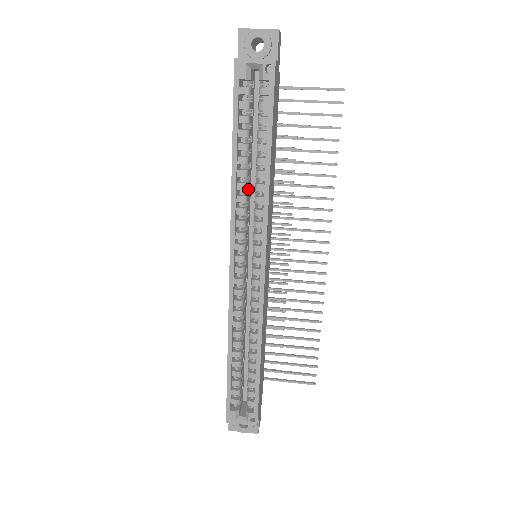
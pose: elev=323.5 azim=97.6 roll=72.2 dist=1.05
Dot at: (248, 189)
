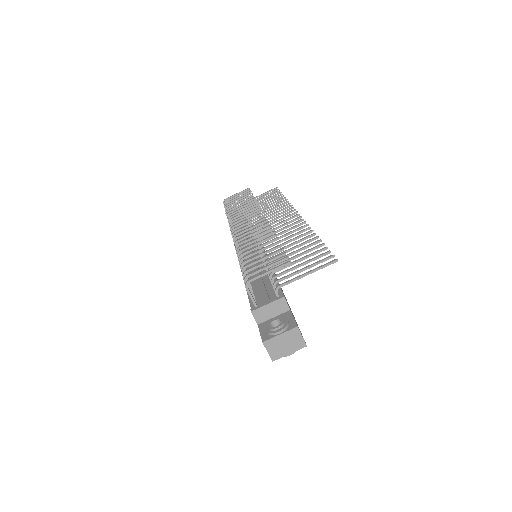
Dot at: occluded
